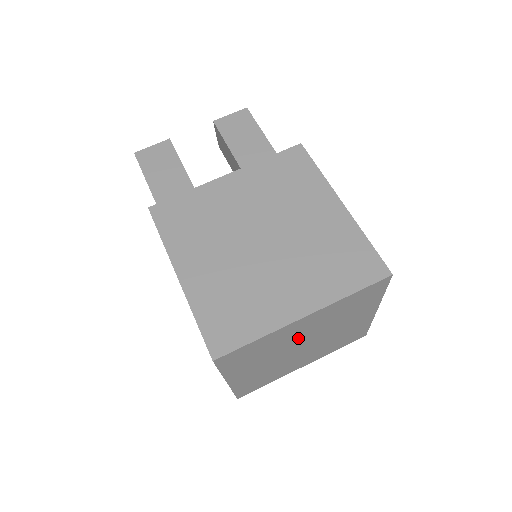
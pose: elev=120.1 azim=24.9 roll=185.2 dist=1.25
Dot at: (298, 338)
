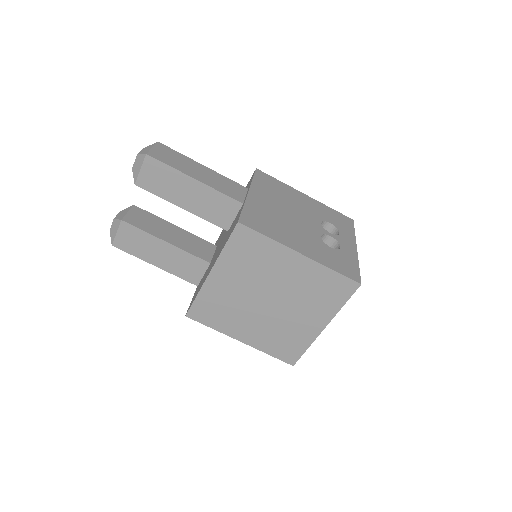
Dot at: occluded
